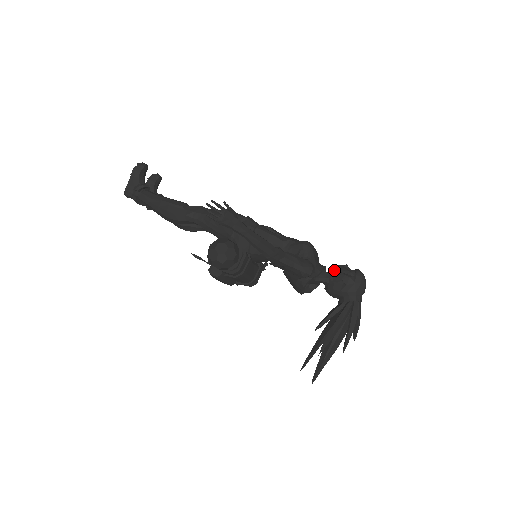
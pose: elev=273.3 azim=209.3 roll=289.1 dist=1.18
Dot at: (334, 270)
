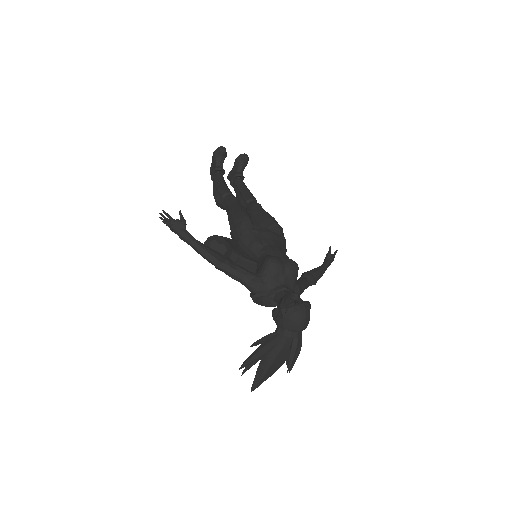
Dot at: (284, 295)
